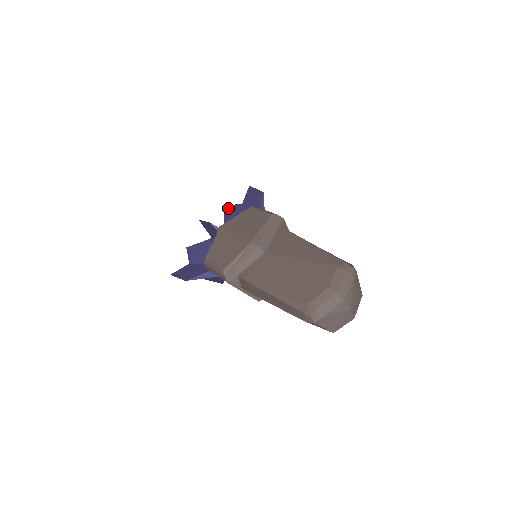
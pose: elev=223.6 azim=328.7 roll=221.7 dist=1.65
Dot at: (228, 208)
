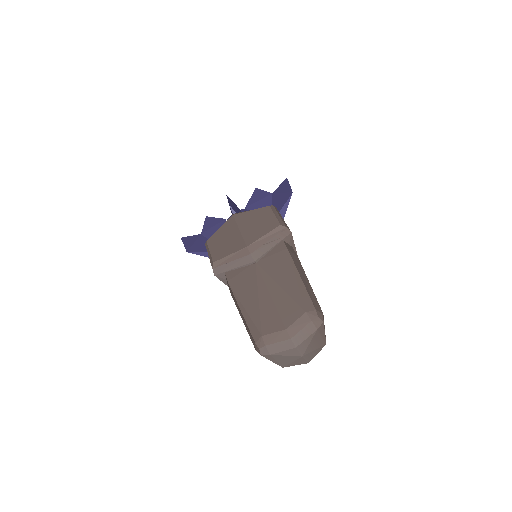
Dot at: (258, 192)
